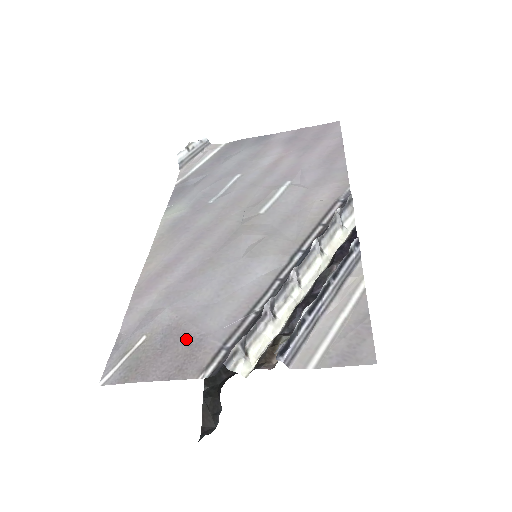
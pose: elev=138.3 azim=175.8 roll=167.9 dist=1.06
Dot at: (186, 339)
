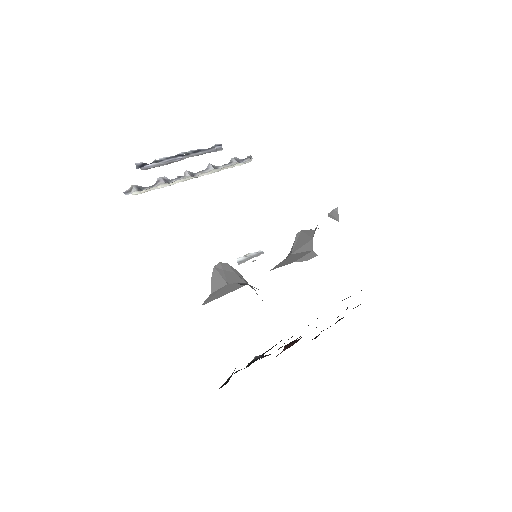
Dot at: occluded
